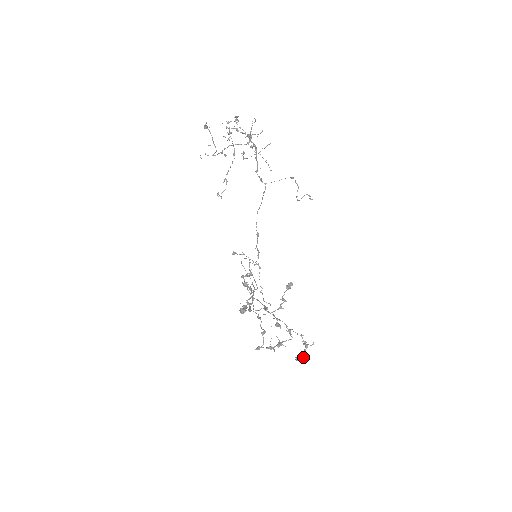
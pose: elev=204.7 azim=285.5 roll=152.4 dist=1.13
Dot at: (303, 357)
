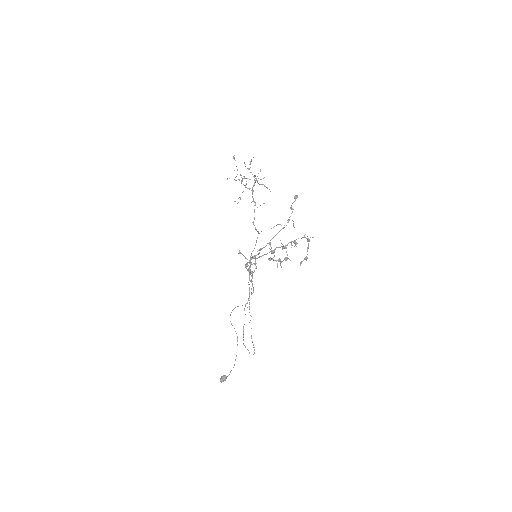
Dot at: (306, 256)
